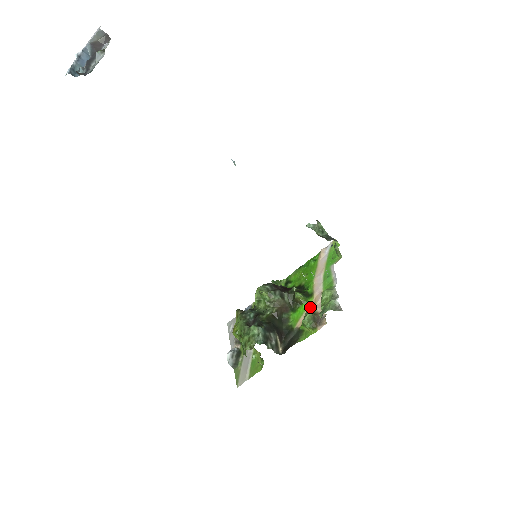
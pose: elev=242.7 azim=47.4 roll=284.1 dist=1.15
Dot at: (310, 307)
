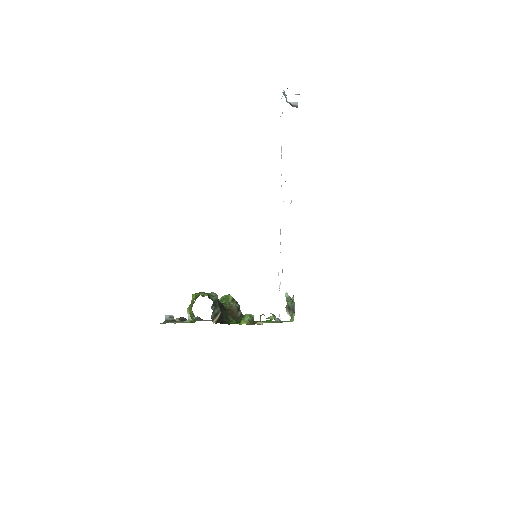
Dot at: occluded
